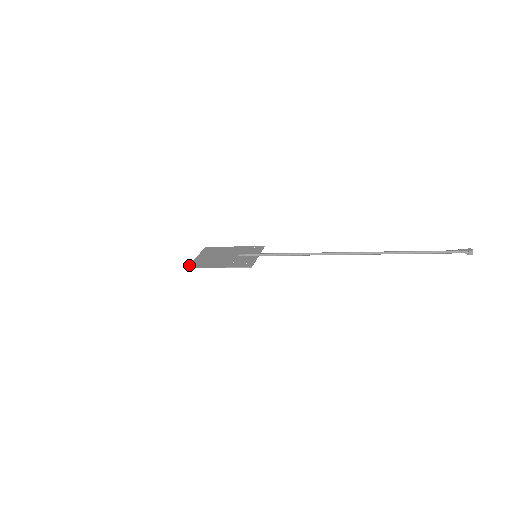
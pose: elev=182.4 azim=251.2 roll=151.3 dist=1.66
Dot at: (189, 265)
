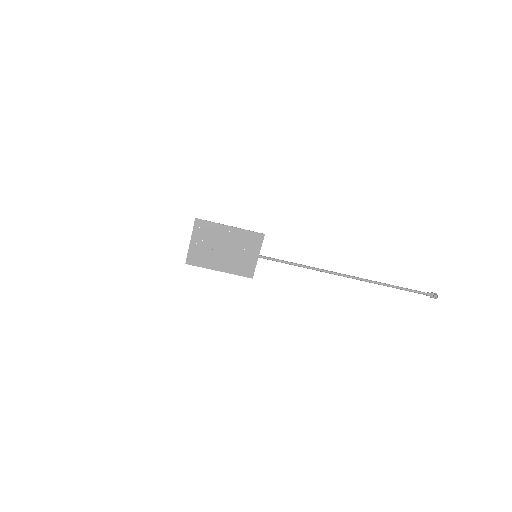
Dot at: (194, 223)
